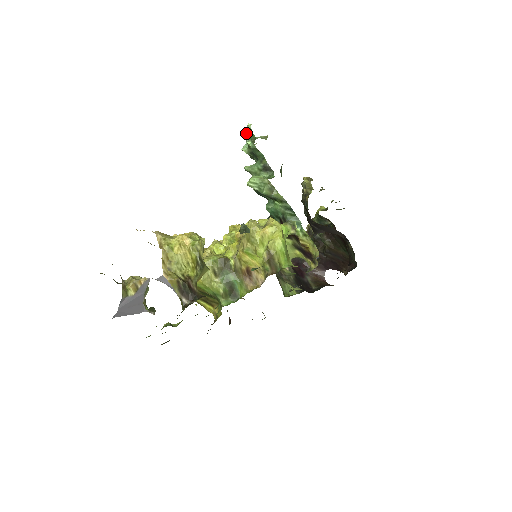
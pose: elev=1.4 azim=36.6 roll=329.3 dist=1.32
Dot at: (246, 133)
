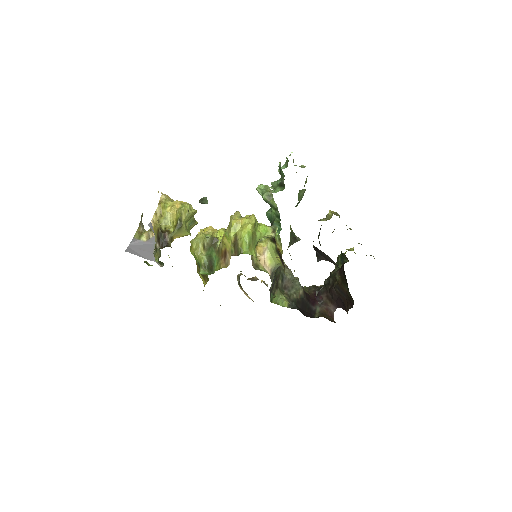
Dot at: occluded
